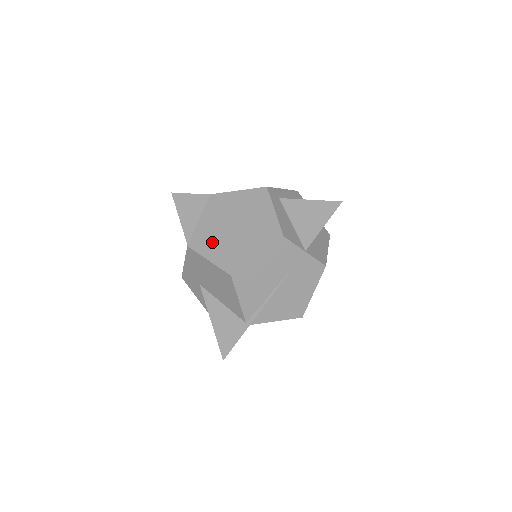
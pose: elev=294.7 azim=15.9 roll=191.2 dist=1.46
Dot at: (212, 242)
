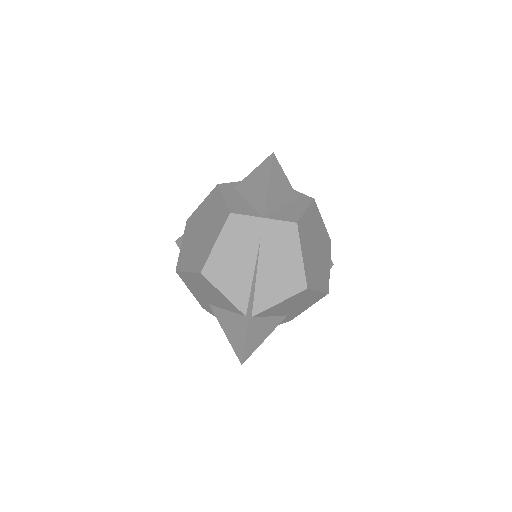
Dot at: (189, 256)
